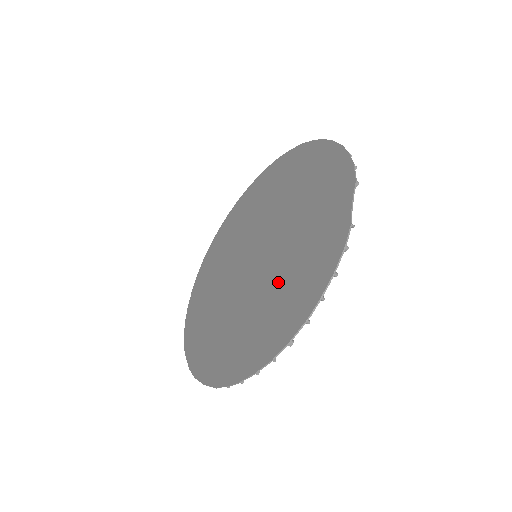
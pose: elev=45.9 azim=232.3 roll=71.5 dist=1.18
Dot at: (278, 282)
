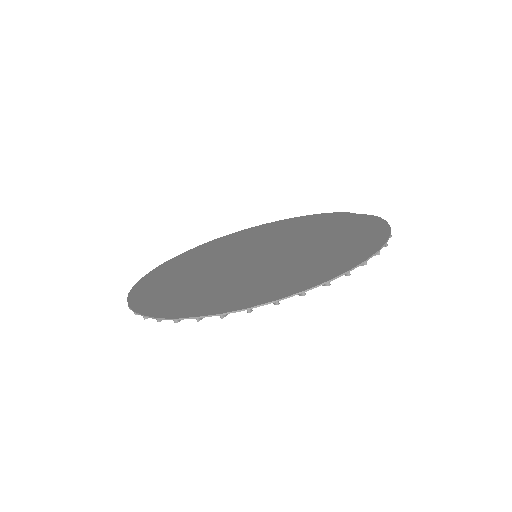
Dot at: (321, 243)
